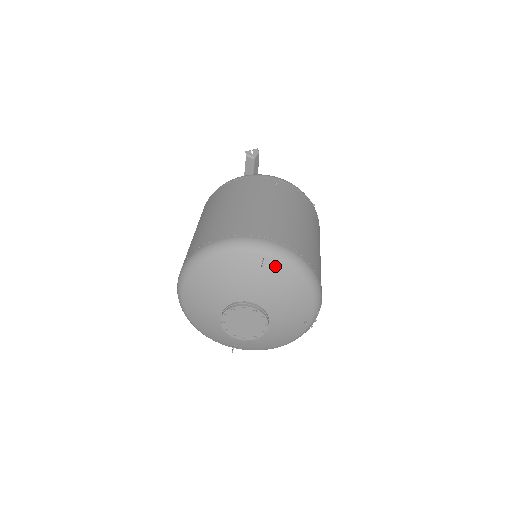
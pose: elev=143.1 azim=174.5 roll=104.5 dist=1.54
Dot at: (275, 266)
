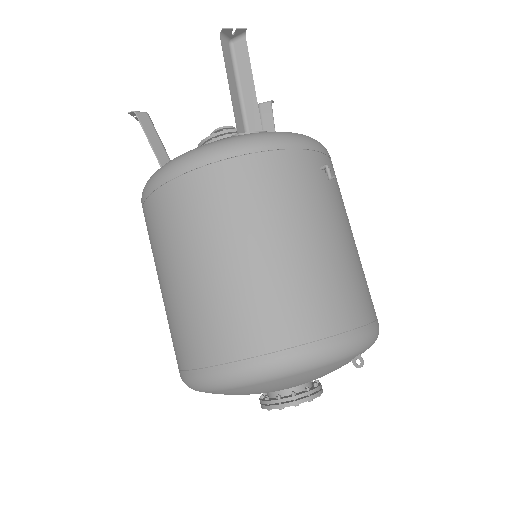
Dot at: occluded
